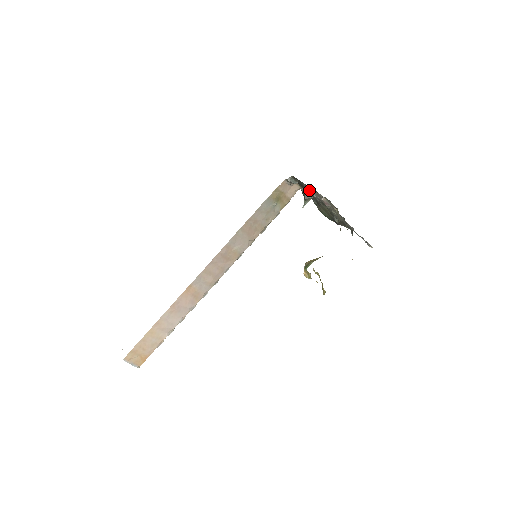
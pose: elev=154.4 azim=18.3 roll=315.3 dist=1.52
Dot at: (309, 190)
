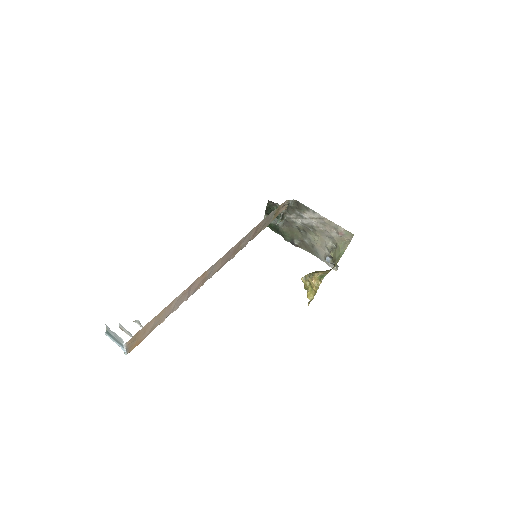
Dot at: (305, 215)
